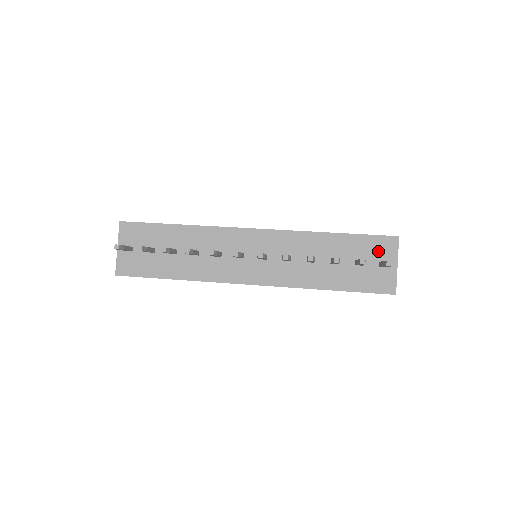
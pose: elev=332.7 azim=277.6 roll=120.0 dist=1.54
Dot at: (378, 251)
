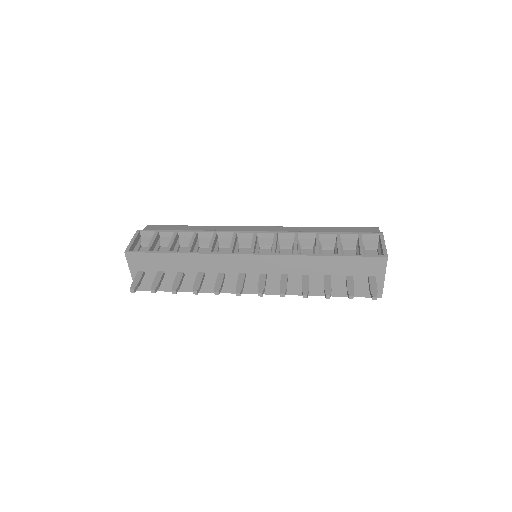
Dot at: (368, 268)
